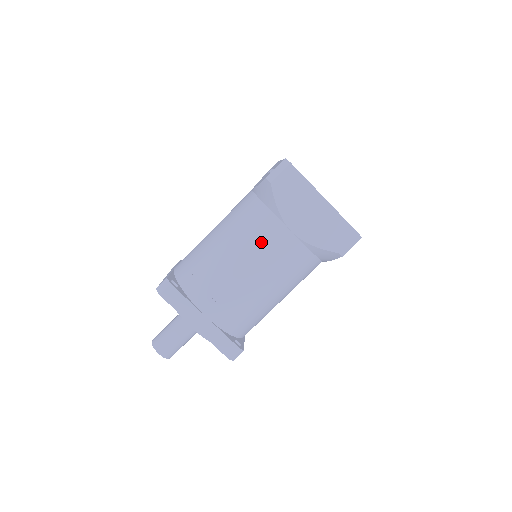
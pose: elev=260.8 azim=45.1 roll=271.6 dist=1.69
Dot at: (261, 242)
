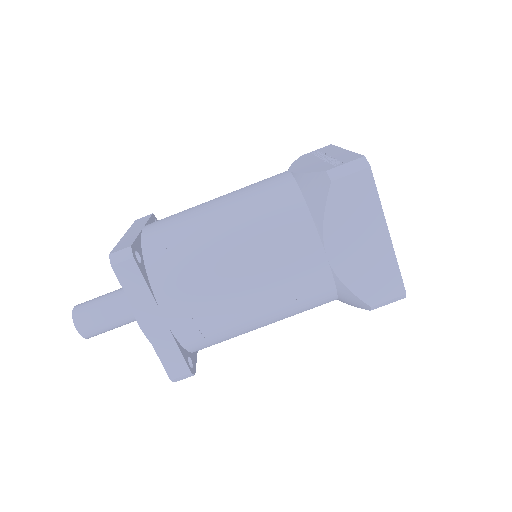
Dot at: (281, 253)
